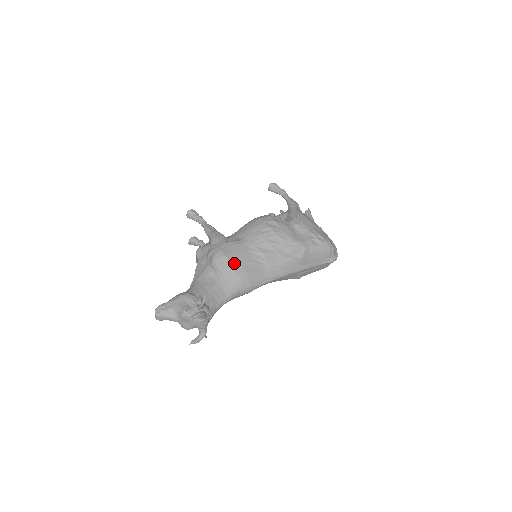
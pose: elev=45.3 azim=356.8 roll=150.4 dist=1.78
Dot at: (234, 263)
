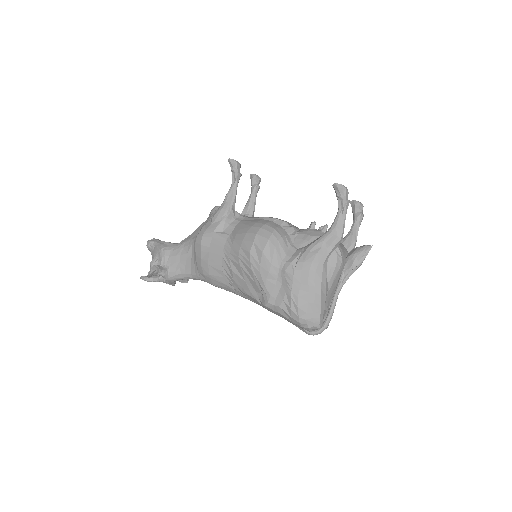
Dot at: (204, 258)
